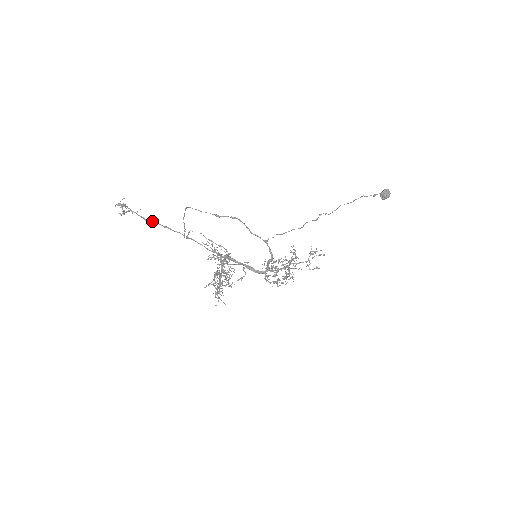
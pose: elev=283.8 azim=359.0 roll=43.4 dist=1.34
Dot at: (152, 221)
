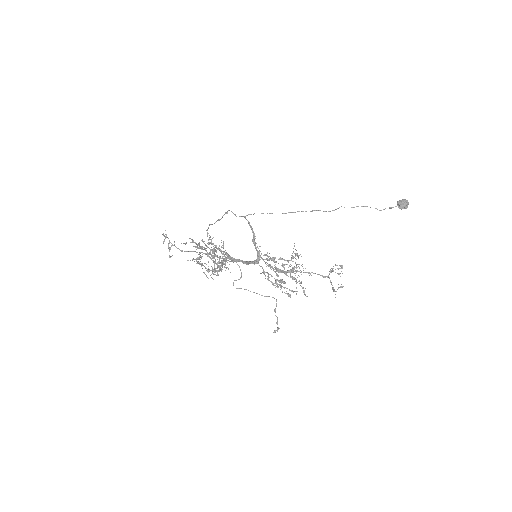
Dot at: occluded
